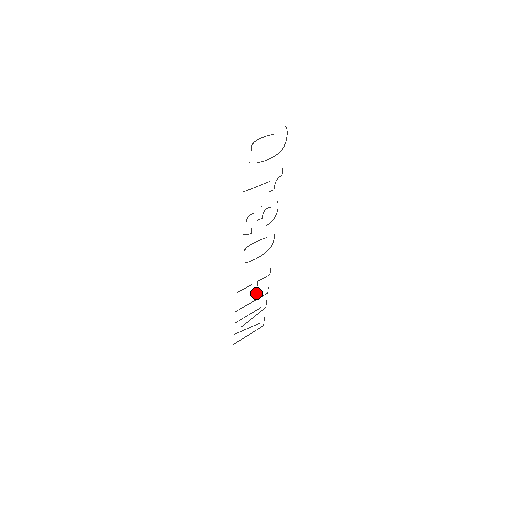
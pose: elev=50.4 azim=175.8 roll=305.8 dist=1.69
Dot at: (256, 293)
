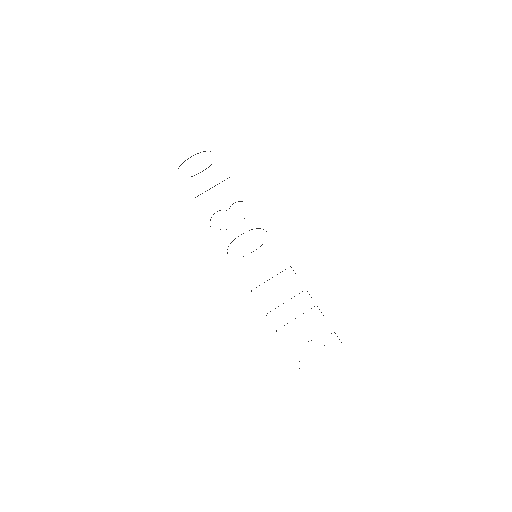
Dot at: occluded
